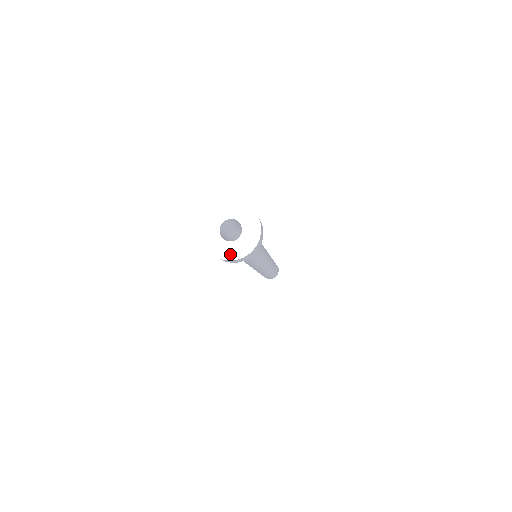
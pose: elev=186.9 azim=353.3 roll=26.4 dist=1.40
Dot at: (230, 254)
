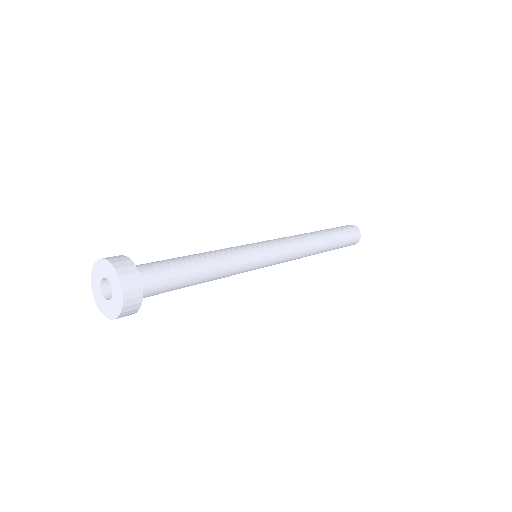
Dot at: (106, 312)
